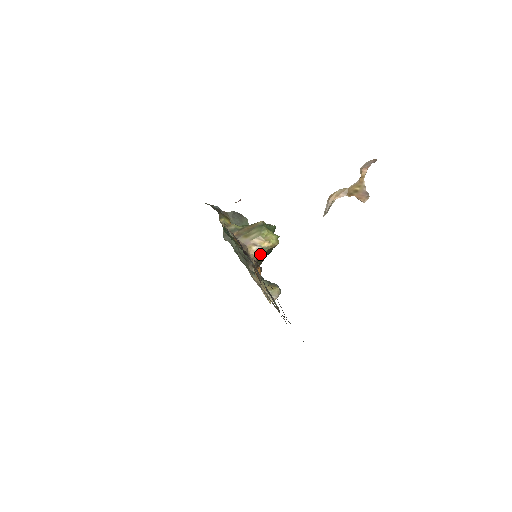
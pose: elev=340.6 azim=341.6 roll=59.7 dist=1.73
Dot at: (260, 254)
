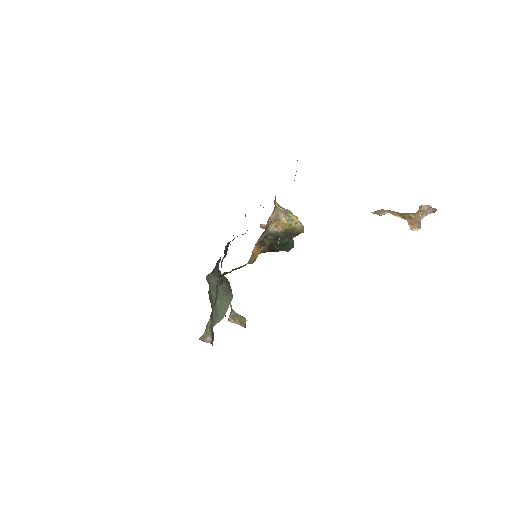
Dot at: (279, 224)
